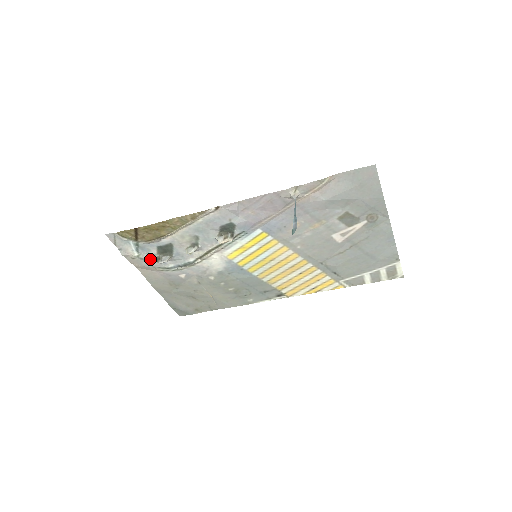
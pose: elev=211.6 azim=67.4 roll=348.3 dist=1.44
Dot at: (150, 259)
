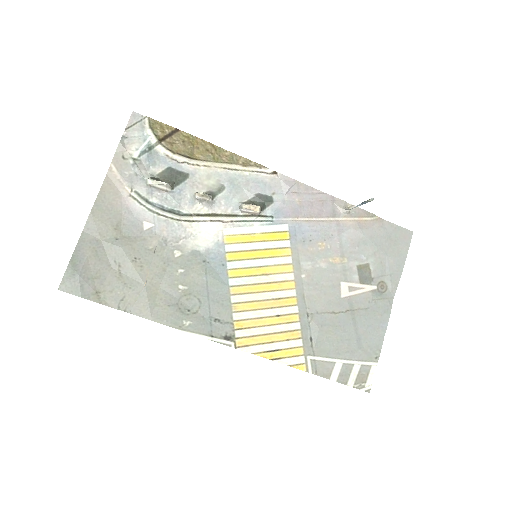
Dot at: (142, 173)
